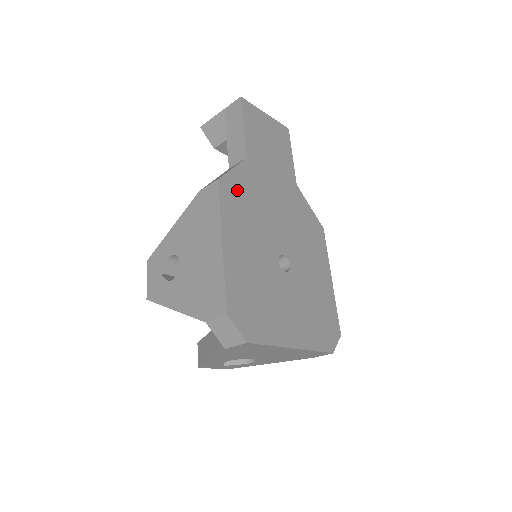
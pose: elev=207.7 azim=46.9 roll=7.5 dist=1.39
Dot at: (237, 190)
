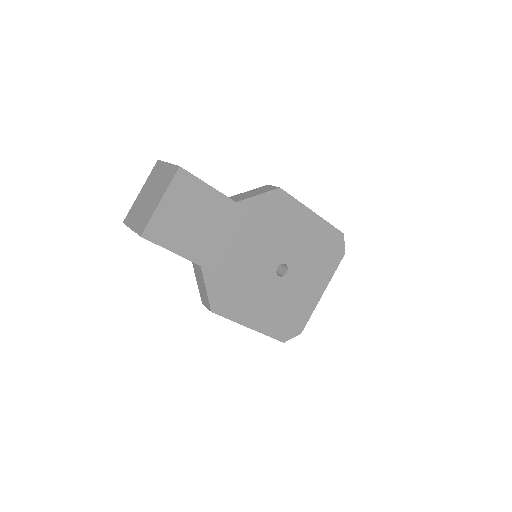
Dot at: (223, 295)
